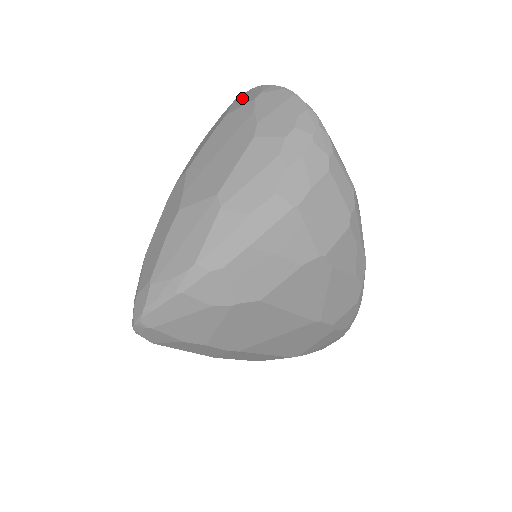
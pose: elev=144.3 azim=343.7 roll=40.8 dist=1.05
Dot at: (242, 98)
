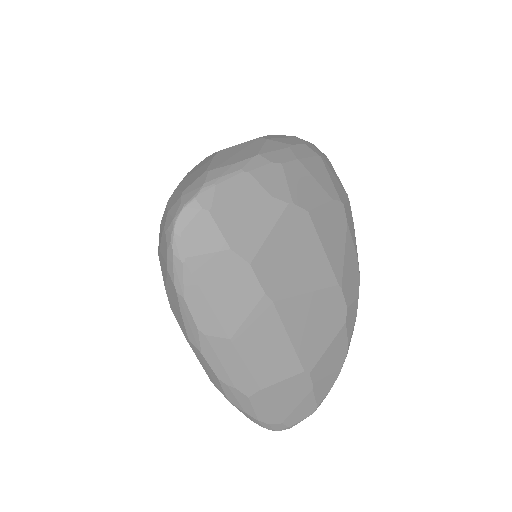
Dot at: occluded
